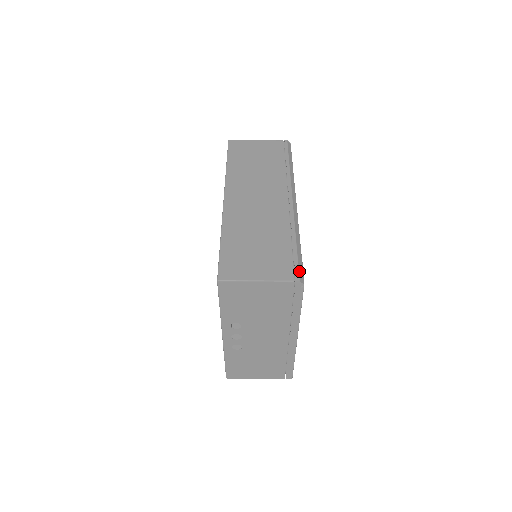
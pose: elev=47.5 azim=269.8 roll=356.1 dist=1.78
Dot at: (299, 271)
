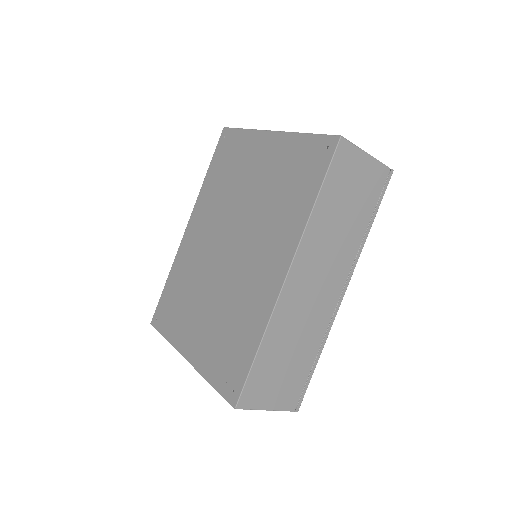
Dot at: occluded
